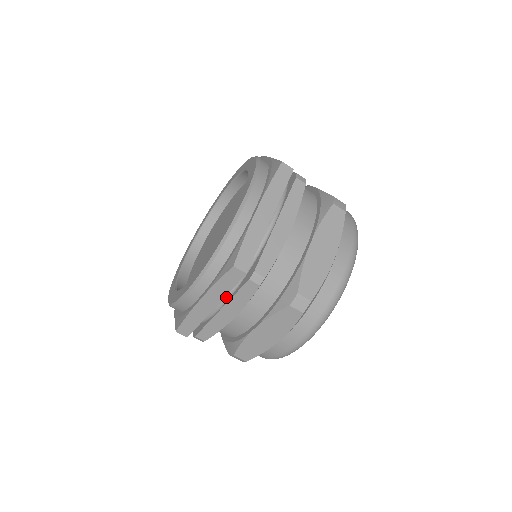
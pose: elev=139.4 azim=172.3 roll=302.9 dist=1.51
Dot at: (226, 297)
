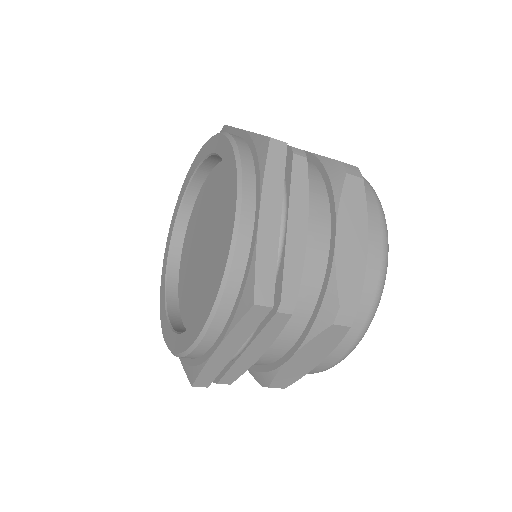
Dot at: (283, 200)
